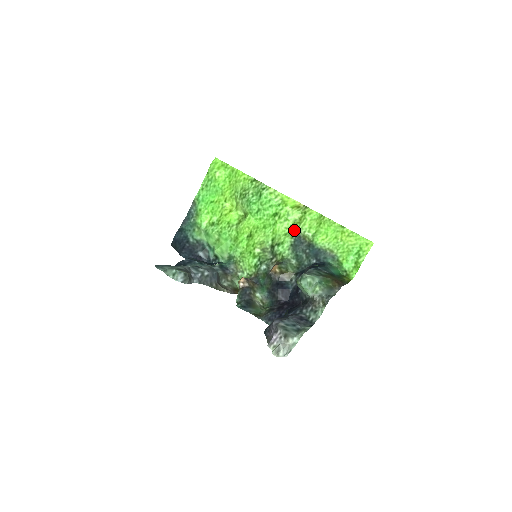
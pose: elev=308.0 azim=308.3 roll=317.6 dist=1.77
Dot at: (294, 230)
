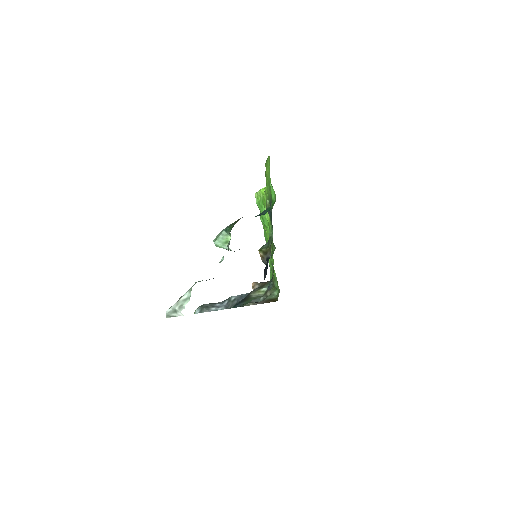
Dot at: occluded
